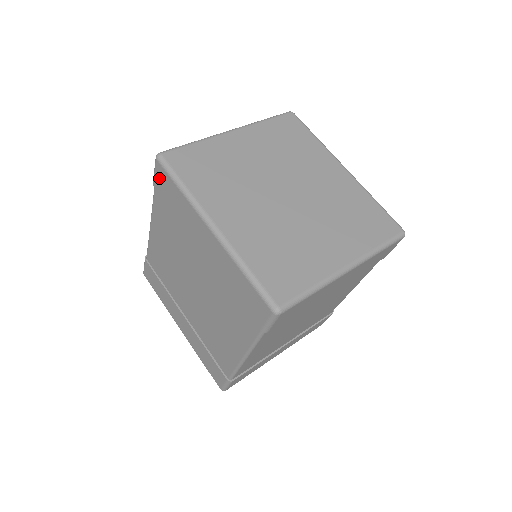
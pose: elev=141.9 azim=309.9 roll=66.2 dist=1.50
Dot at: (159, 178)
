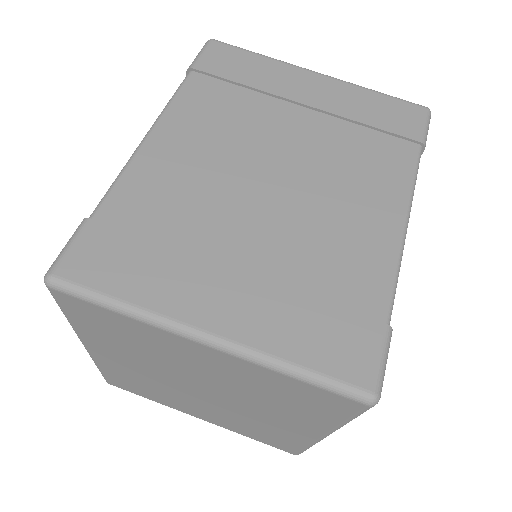
Dot at: occluded
